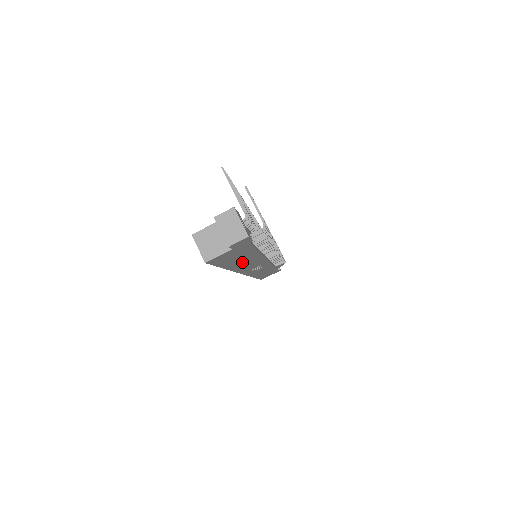
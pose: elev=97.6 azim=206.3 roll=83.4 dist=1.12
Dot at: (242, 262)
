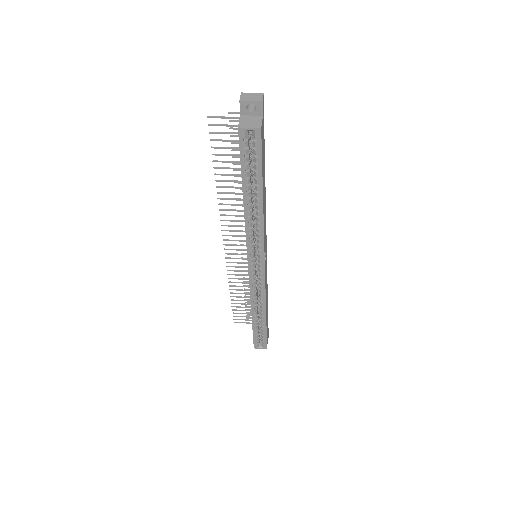
Dot at: (264, 193)
